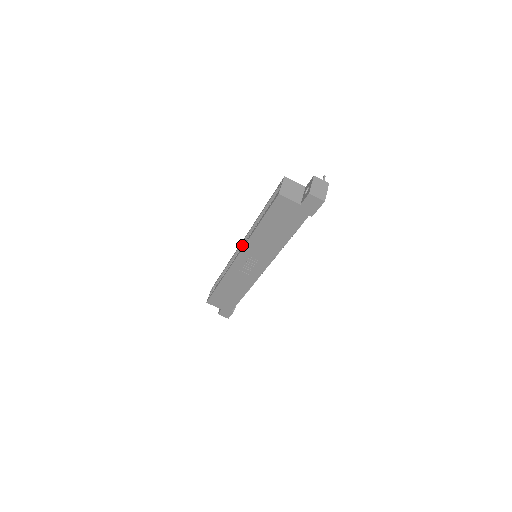
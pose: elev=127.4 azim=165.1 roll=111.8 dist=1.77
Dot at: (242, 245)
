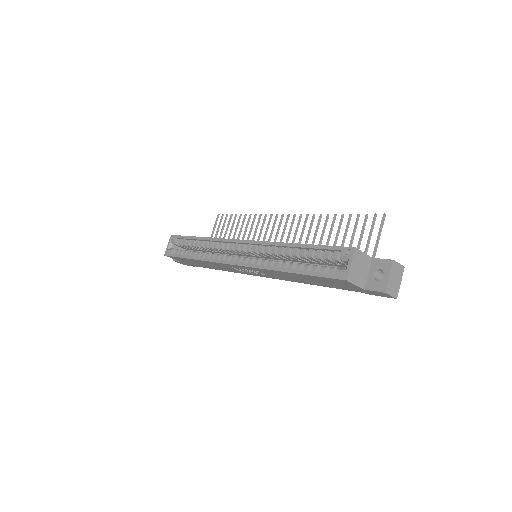
Dot at: (243, 243)
